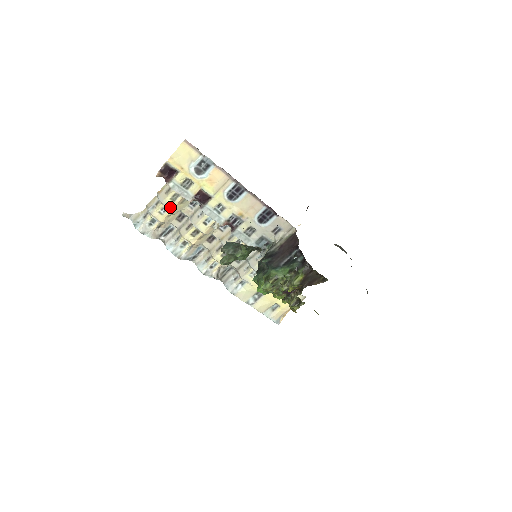
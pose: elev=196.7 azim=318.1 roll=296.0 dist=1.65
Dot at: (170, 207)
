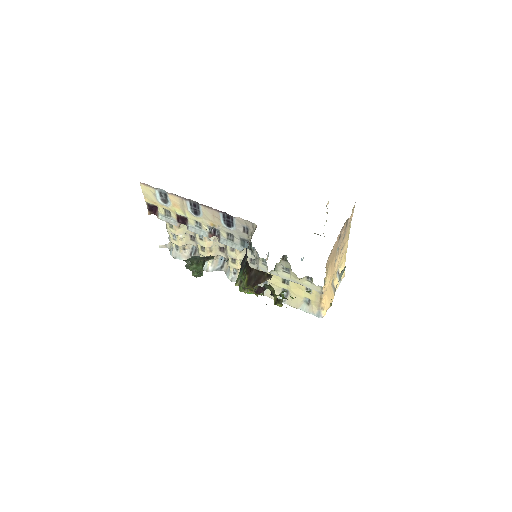
Dot at: (174, 233)
